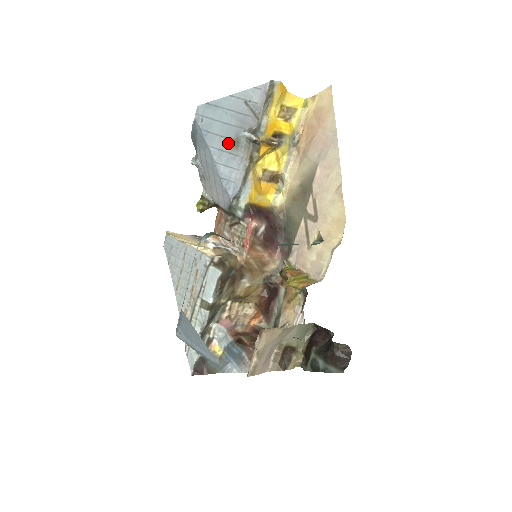
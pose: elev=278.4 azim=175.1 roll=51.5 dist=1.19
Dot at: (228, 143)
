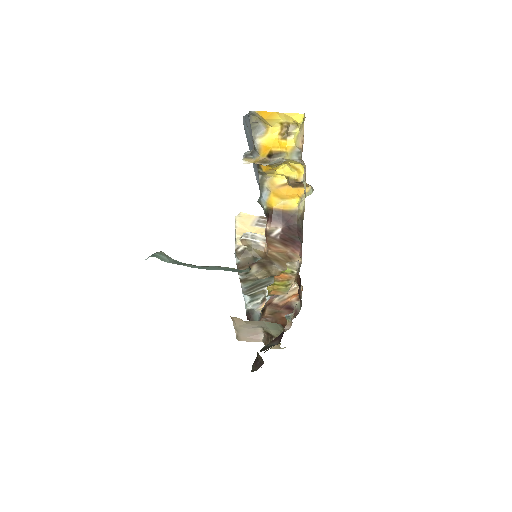
Dot at: occluded
